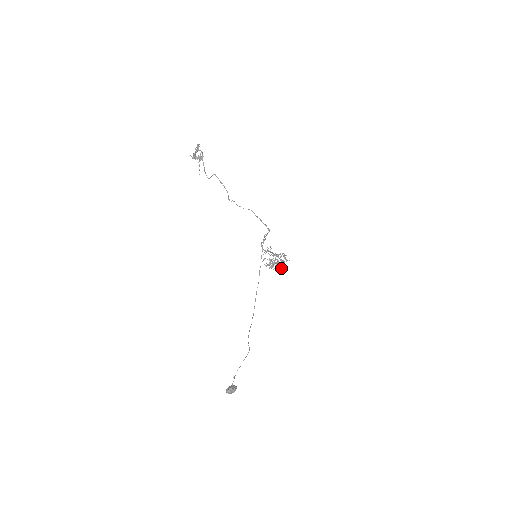
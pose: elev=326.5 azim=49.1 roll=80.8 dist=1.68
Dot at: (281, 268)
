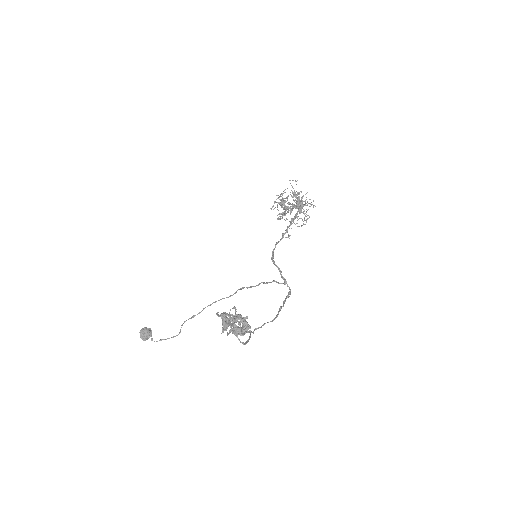
Dot at: (295, 200)
